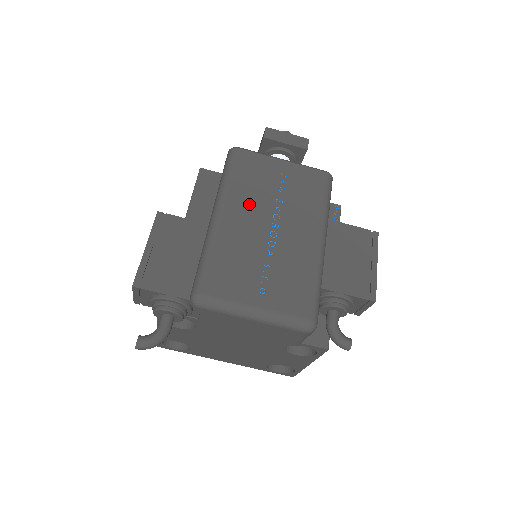
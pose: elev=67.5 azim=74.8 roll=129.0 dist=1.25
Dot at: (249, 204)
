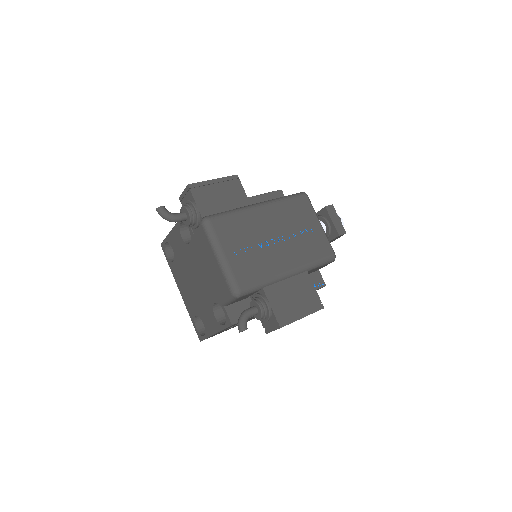
Dot at: (279, 219)
